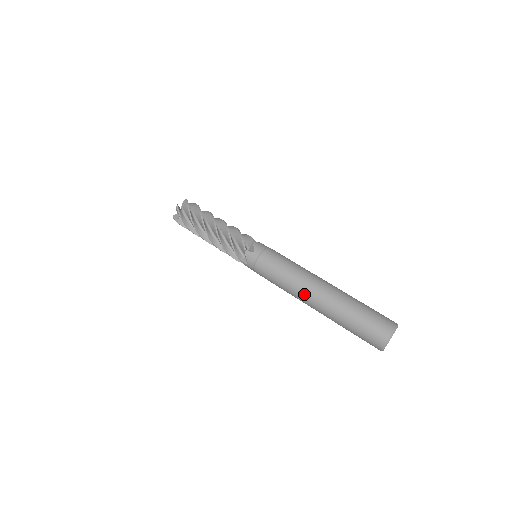
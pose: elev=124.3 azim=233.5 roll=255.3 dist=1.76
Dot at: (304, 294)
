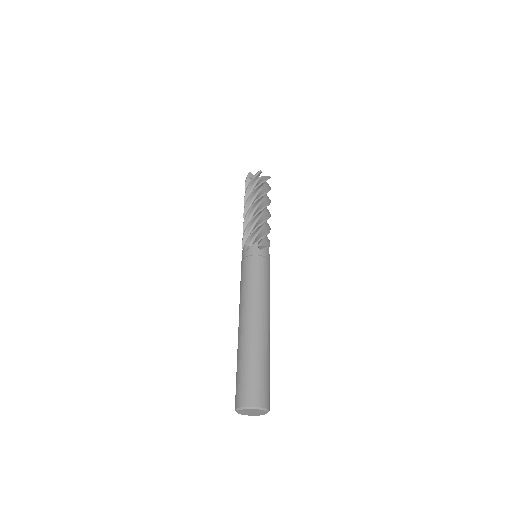
Dot at: (239, 315)
